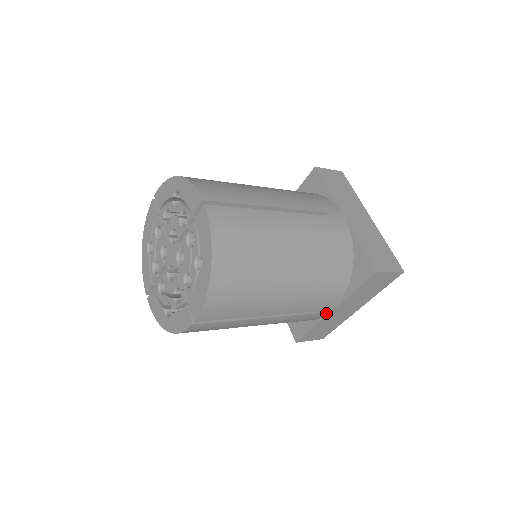
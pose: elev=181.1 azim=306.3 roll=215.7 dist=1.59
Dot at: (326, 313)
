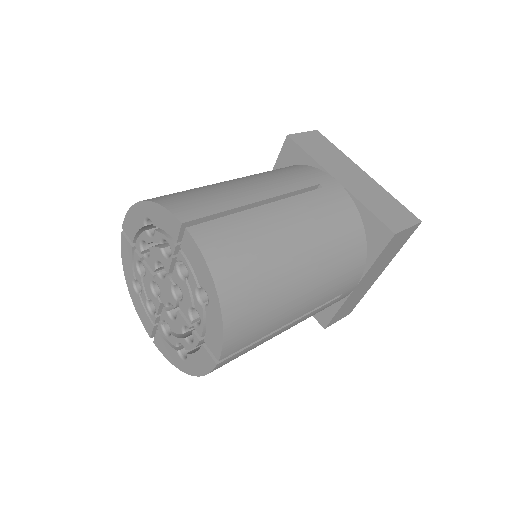
Dot at: (350, 291)
